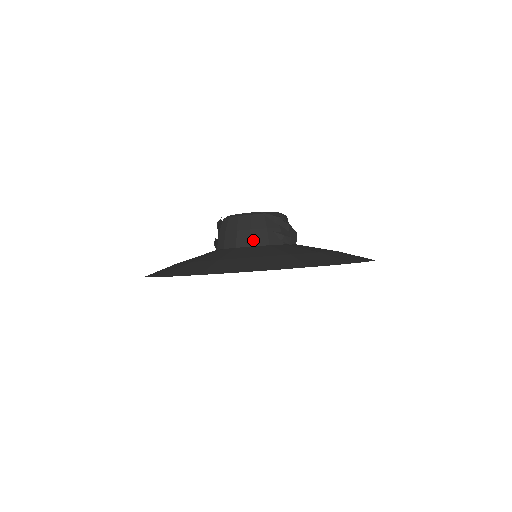
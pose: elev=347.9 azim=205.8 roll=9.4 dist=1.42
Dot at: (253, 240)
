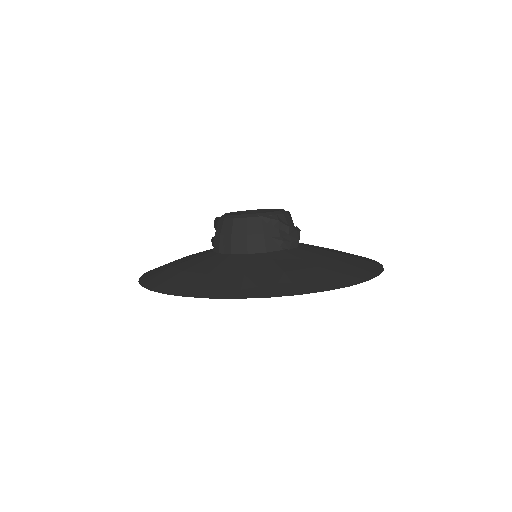
Dot at: (248, 247)
